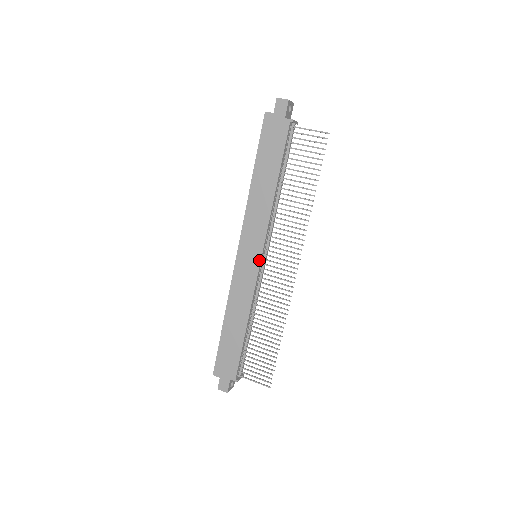
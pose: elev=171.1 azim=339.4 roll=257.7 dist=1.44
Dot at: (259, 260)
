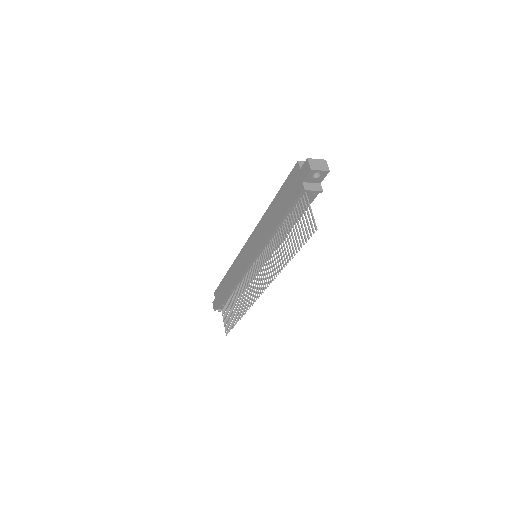
Dot at: (250, 262)
